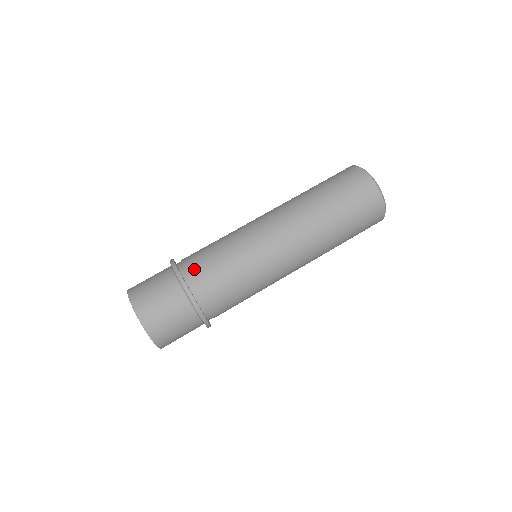
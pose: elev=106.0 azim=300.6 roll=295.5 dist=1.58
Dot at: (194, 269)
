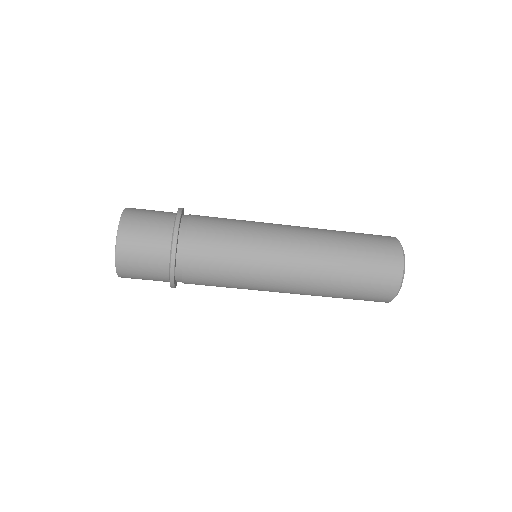
Dot at: (193, 239)
